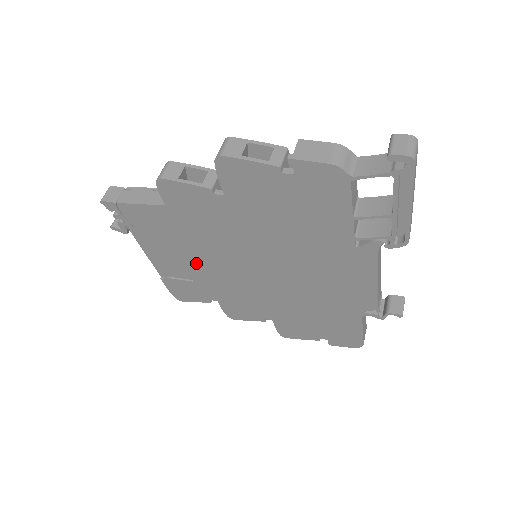
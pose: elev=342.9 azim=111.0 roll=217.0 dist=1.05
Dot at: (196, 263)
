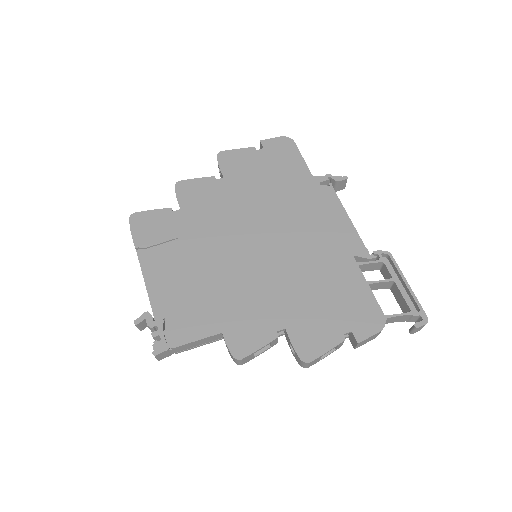
Dot at: occluded
